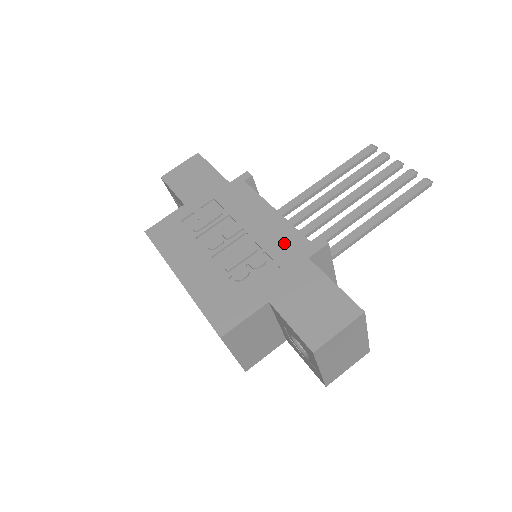
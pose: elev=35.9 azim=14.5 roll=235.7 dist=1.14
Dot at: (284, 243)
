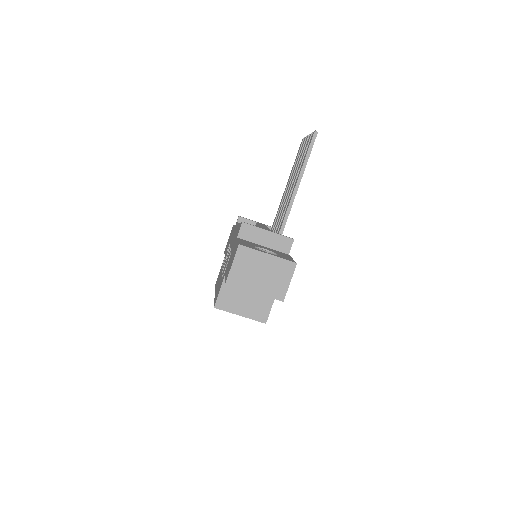
Dot at: occluded
